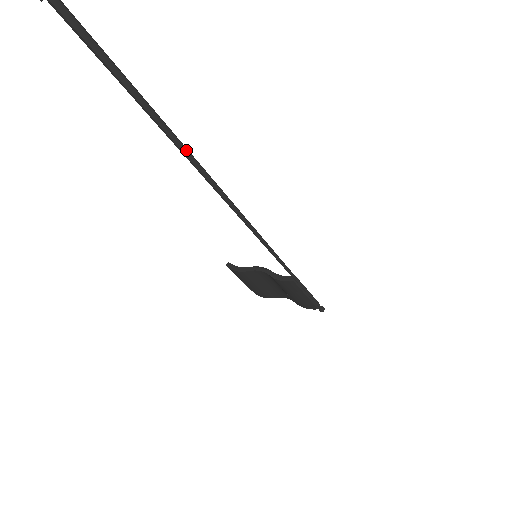
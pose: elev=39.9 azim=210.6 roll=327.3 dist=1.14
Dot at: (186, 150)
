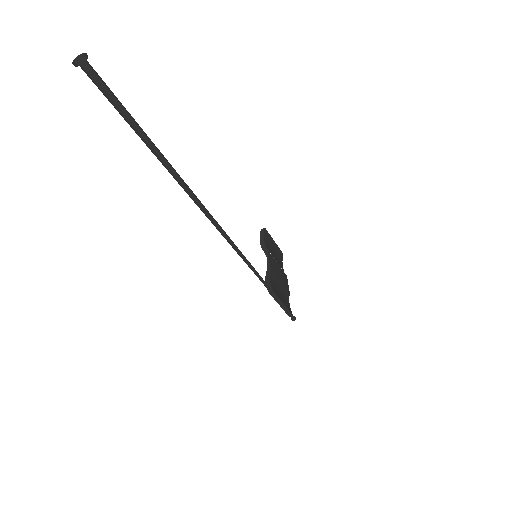
Dot at: (185, 188)
